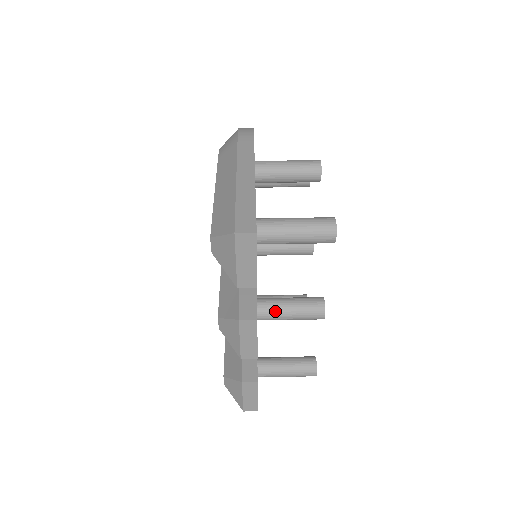
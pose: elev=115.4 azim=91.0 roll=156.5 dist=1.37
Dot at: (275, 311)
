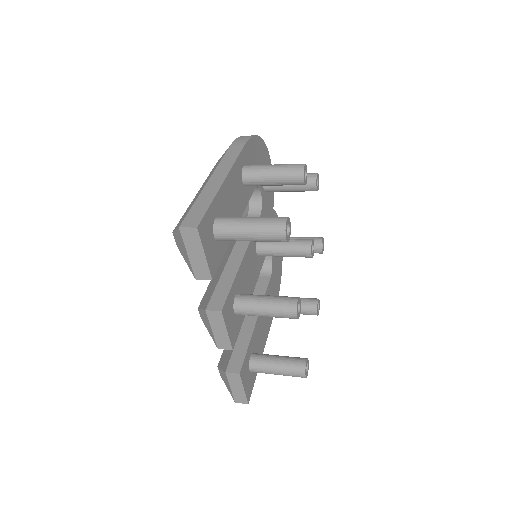
Dot at: (250, 307)
